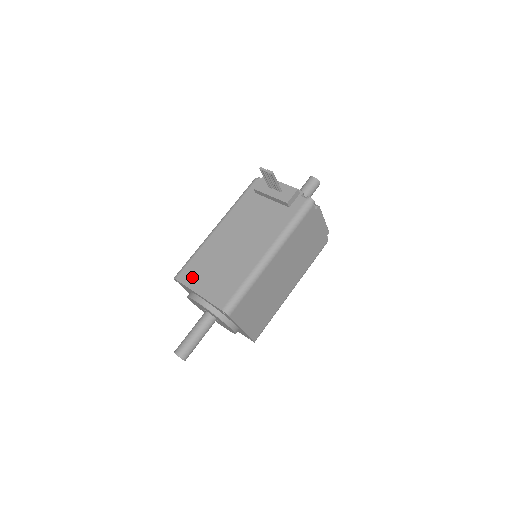
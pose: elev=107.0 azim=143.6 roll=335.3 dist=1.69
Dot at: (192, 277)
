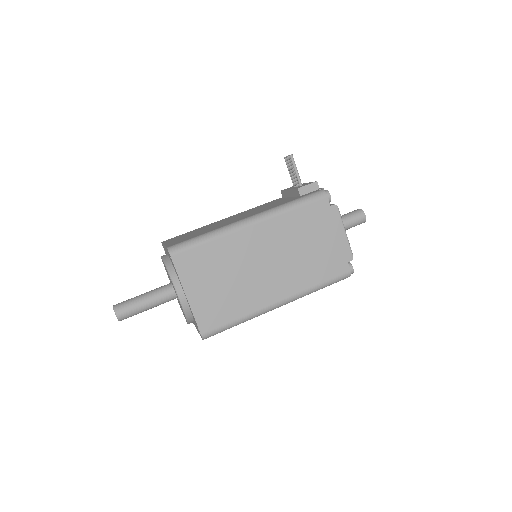
Dot at: (174, 238)
